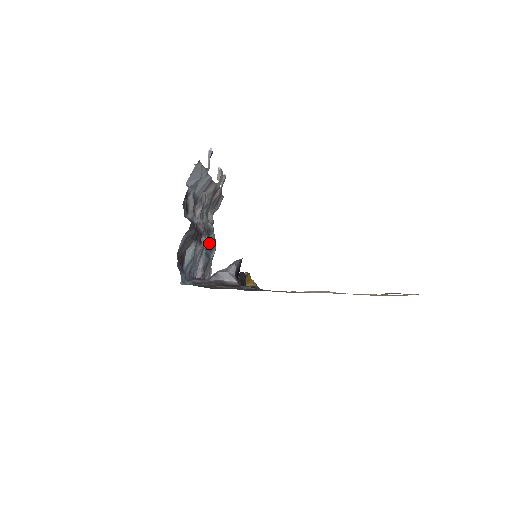
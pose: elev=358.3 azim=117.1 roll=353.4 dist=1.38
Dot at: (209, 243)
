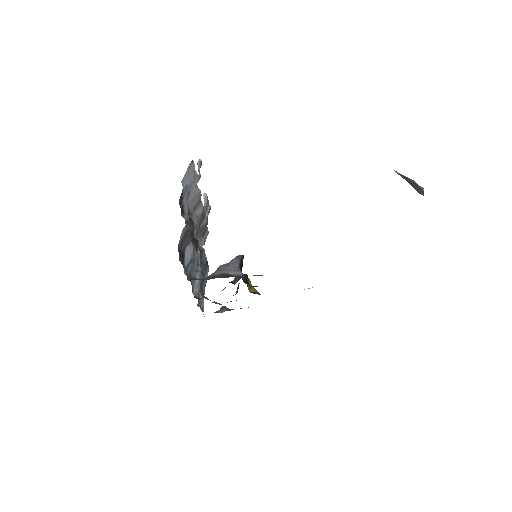
Dot at: (202, 263)
